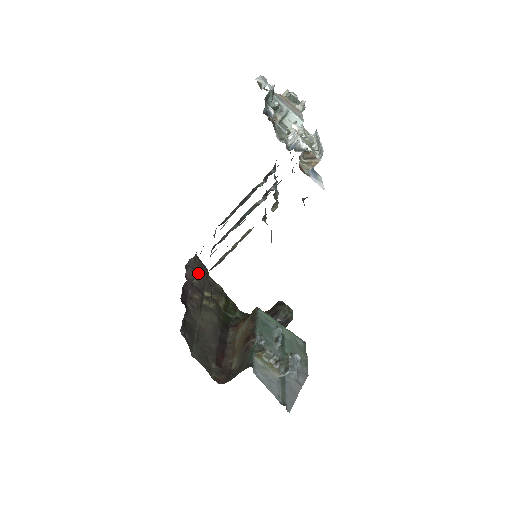
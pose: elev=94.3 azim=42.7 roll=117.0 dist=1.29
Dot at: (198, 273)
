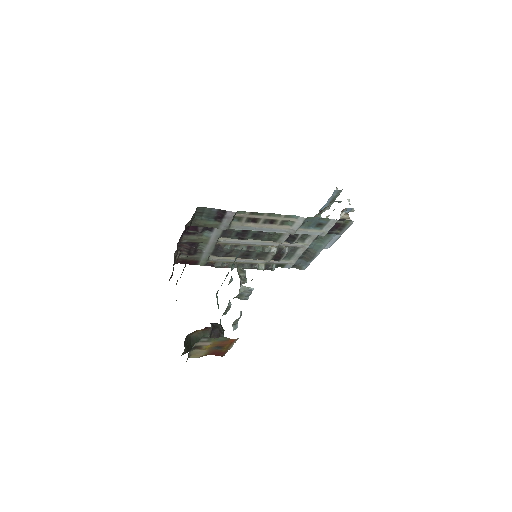
Dot at: (174, 262)
